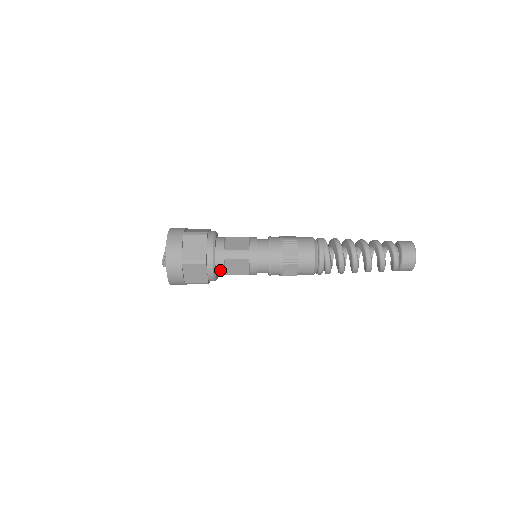
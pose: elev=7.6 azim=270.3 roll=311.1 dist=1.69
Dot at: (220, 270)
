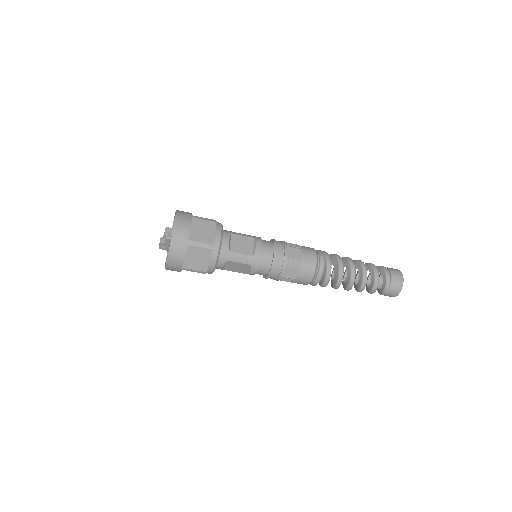
Dot at: (226, 241)
